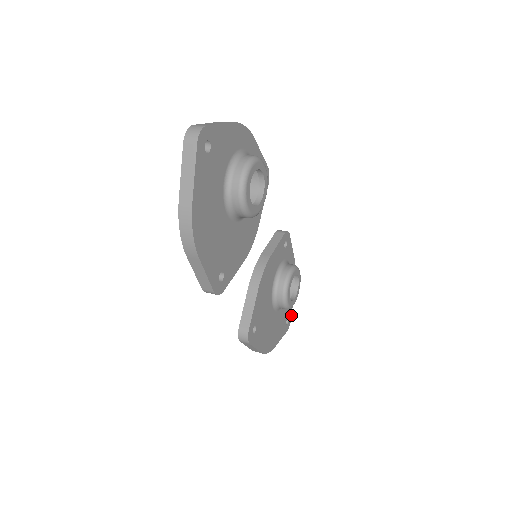
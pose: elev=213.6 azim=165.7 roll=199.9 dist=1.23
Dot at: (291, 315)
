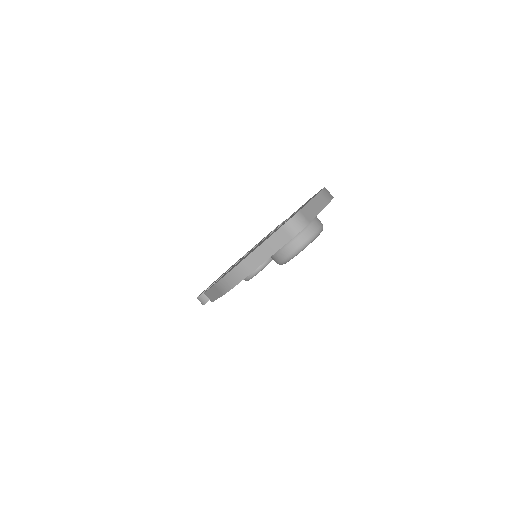
Dot at: occluded
